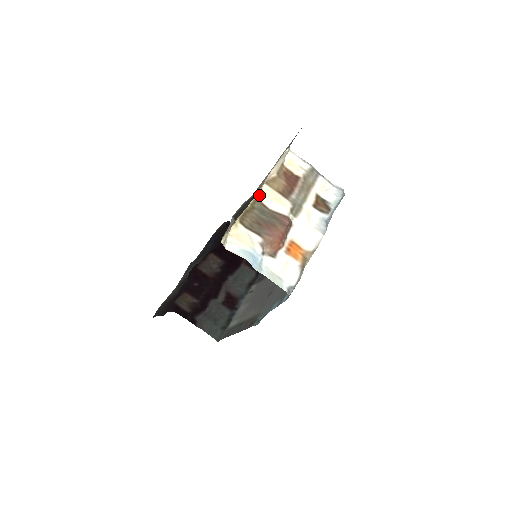
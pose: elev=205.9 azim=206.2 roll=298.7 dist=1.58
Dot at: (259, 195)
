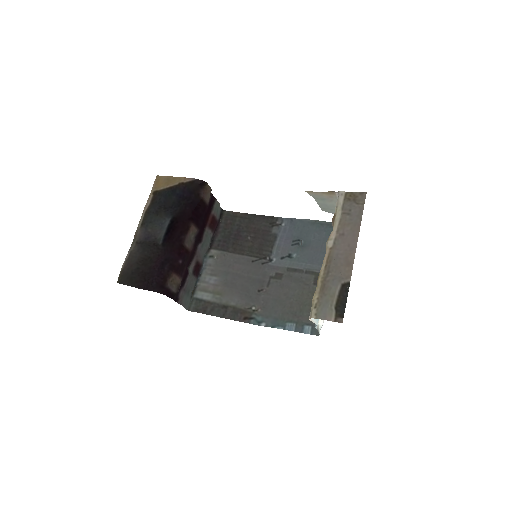
Dot at: (325, 256)
